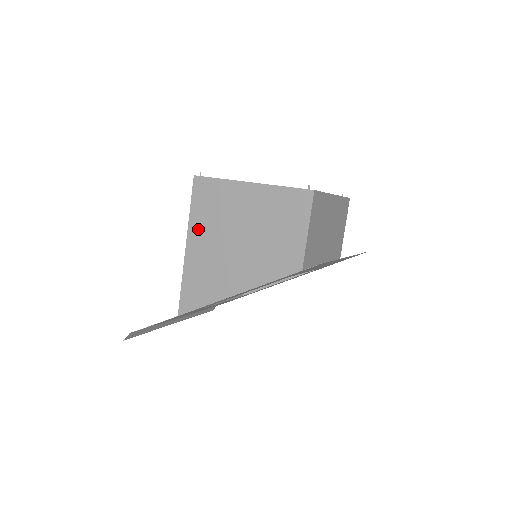
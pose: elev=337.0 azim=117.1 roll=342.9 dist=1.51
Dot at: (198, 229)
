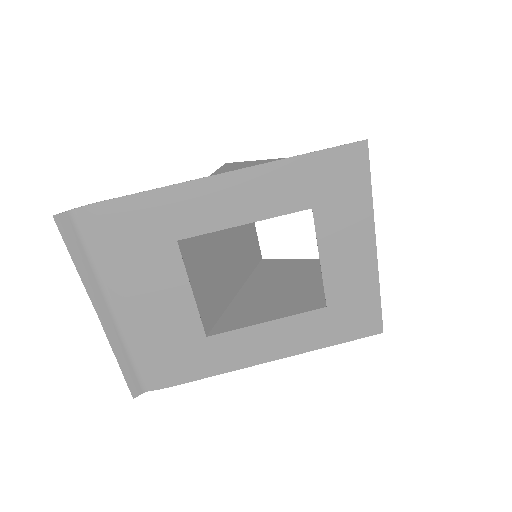
Dot at: occluded
